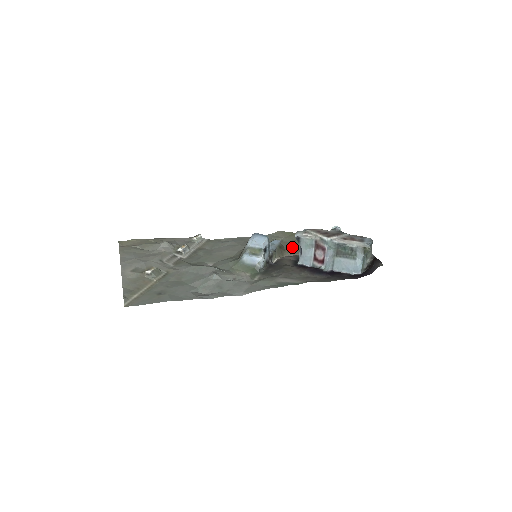
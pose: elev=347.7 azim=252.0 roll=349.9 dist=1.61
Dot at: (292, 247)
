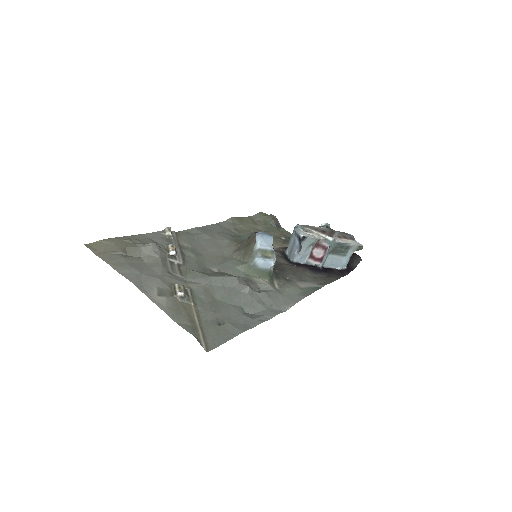
Dot at: occluded
